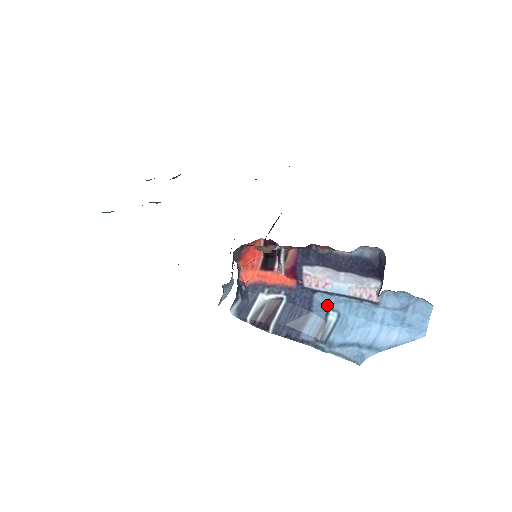
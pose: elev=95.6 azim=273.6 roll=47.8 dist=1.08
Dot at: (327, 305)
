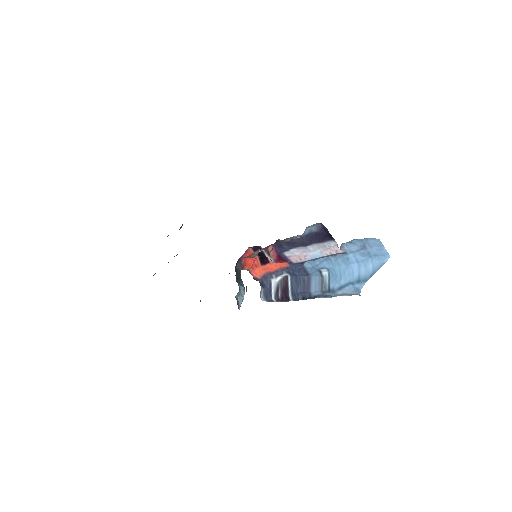
Dot at: (316, 267)
